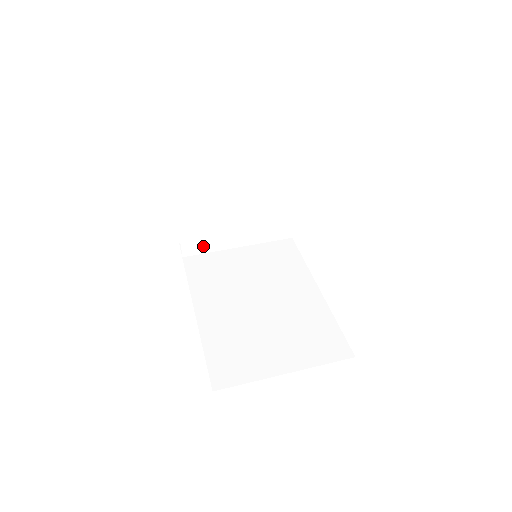
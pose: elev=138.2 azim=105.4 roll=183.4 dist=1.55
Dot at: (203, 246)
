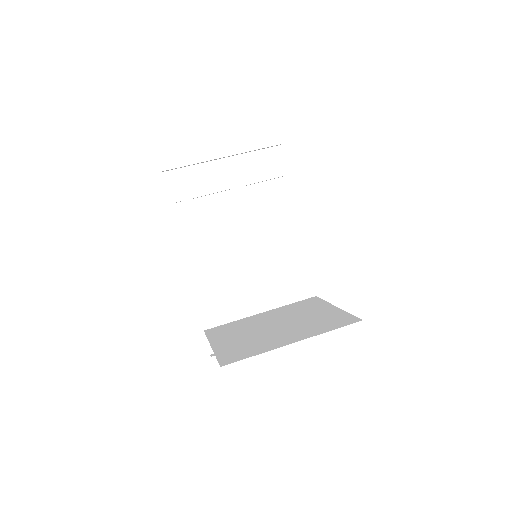
Dot at: occluded
